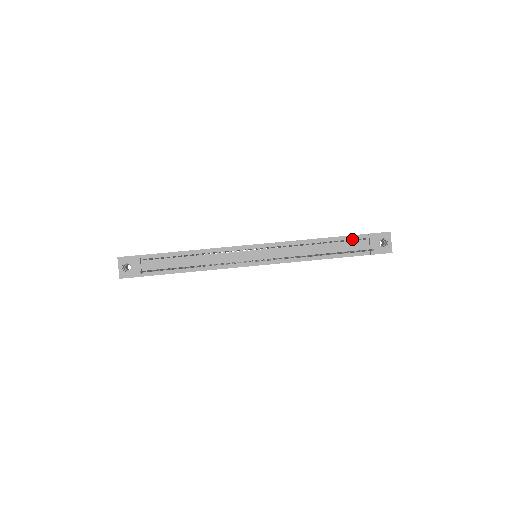
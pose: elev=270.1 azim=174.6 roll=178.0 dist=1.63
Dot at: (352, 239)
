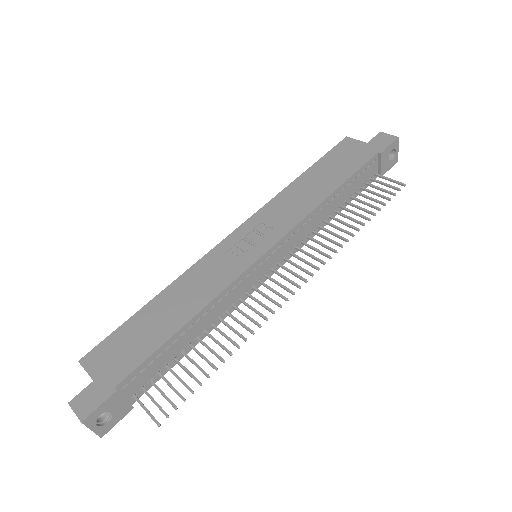
Dot at: occluded
